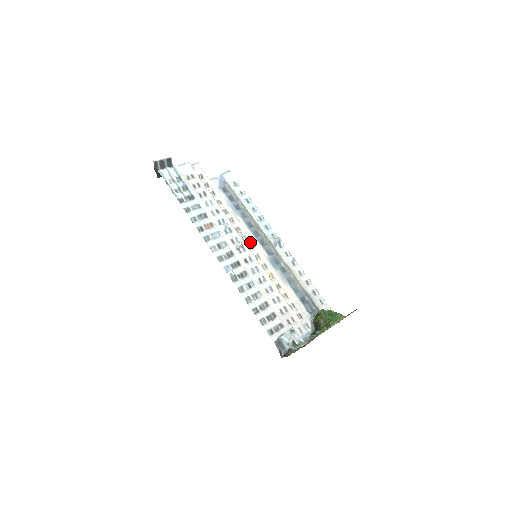
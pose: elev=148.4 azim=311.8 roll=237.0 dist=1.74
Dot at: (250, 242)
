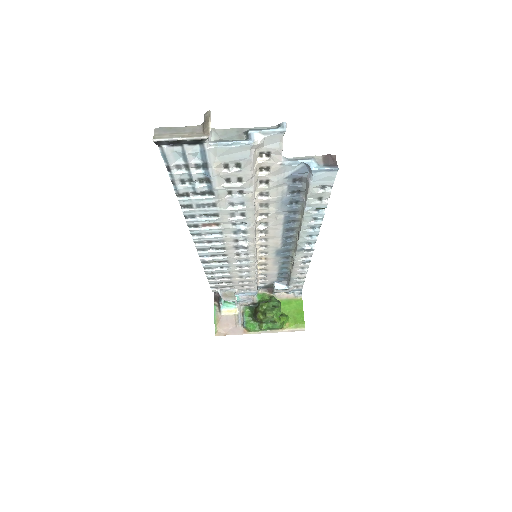
Dot at: (268, 236)
